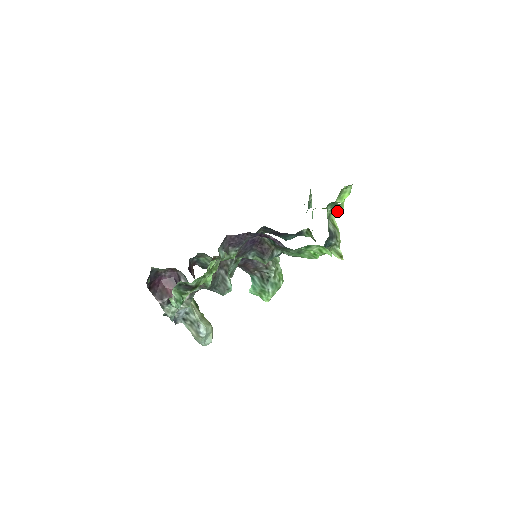
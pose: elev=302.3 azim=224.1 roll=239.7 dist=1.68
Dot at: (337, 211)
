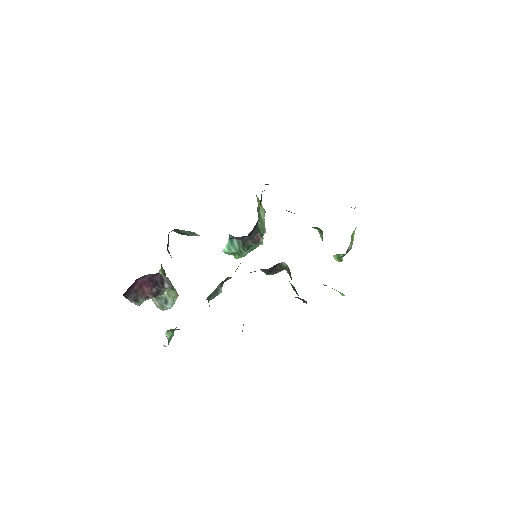
Dot at: occluded
